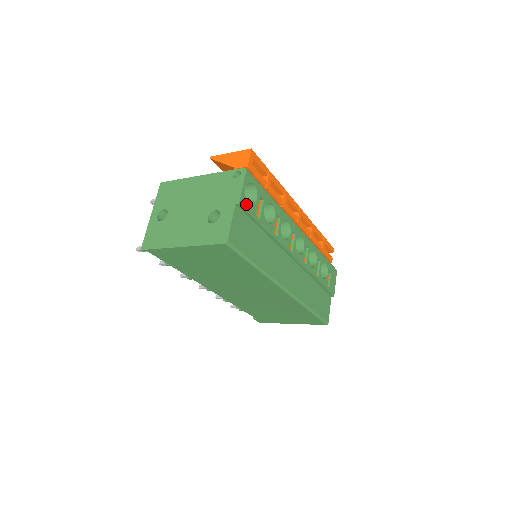
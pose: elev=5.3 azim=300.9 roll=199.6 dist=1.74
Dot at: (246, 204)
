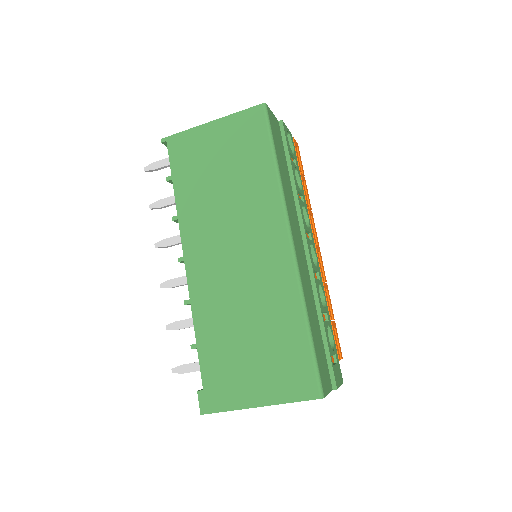
Dot at: (286, 133)
